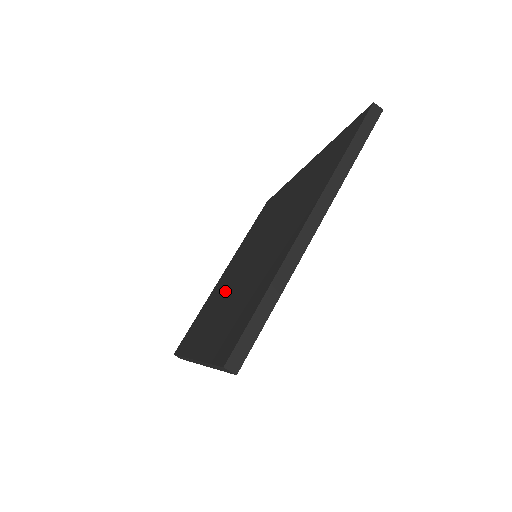
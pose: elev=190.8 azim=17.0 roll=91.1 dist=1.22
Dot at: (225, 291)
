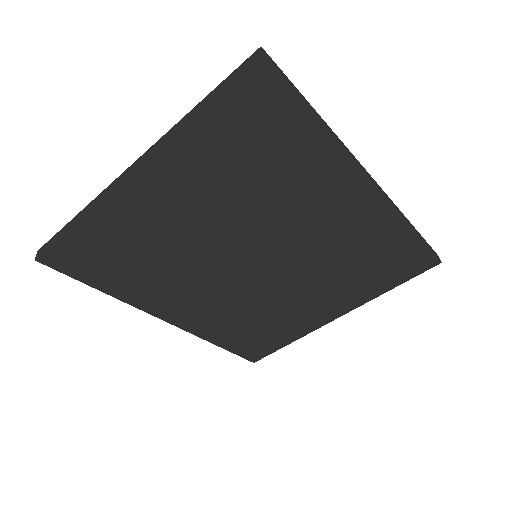
Dot at: occluded
